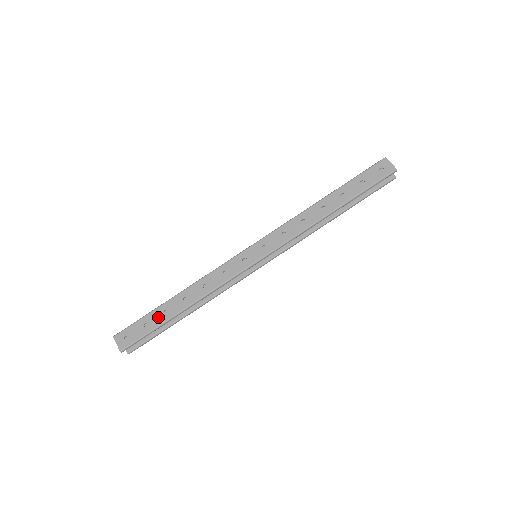
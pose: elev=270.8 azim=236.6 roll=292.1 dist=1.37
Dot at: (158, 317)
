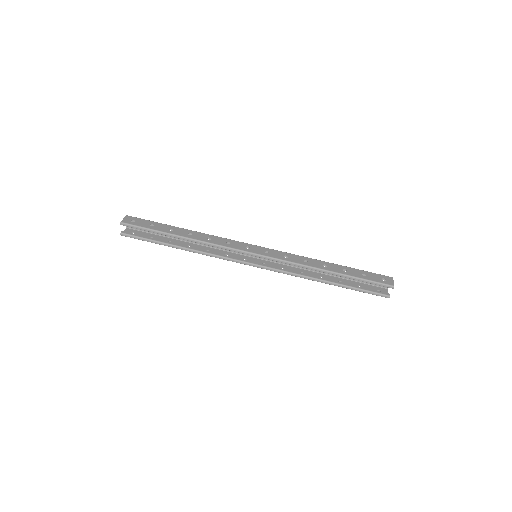
Dot at: (163, 228)
